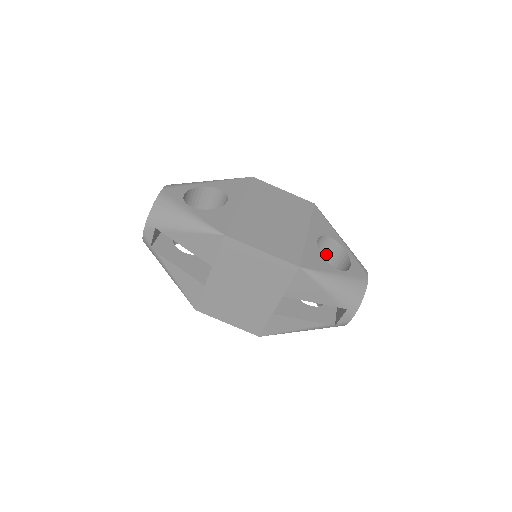
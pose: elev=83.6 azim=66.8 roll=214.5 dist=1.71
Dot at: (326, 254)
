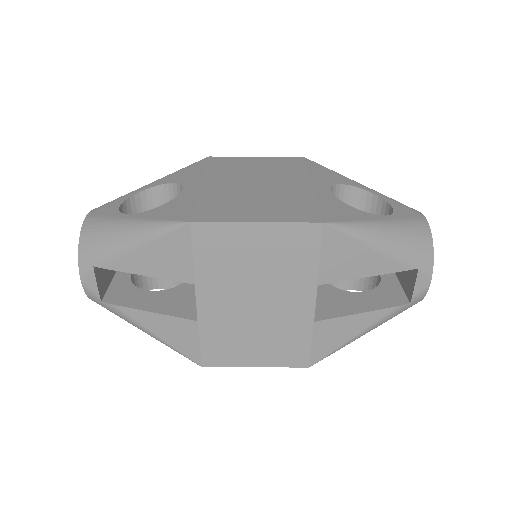
Dot at: occluded
